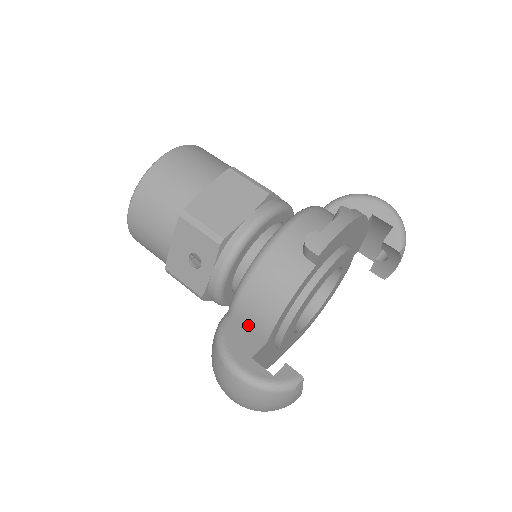
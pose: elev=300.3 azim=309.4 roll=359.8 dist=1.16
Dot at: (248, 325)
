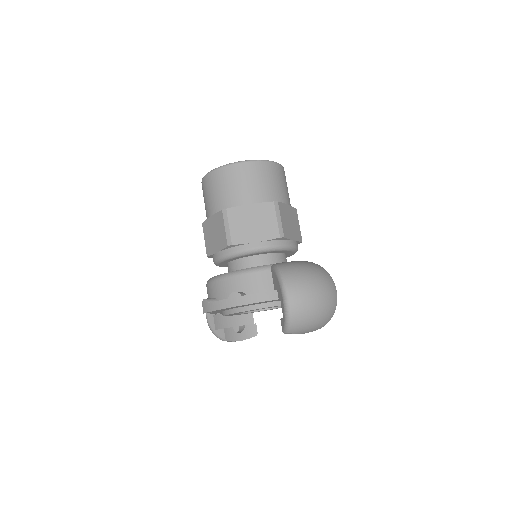
Dot at: occluded
